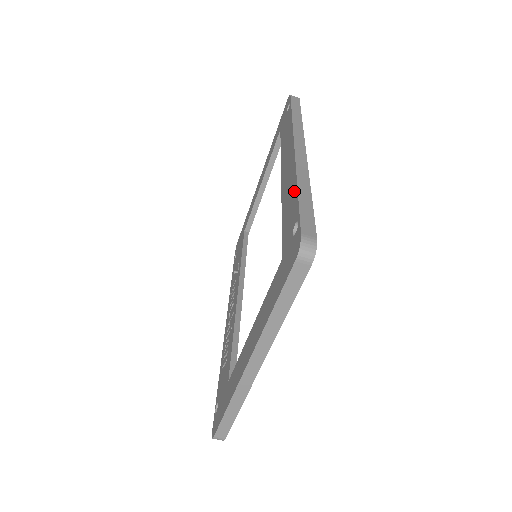
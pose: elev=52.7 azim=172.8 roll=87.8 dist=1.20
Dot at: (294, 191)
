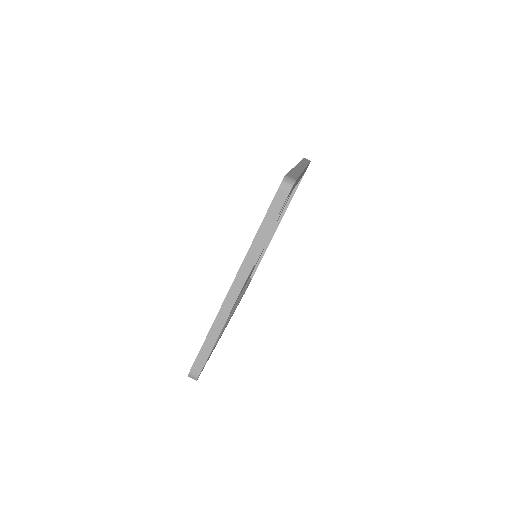
Dot at: occluded
